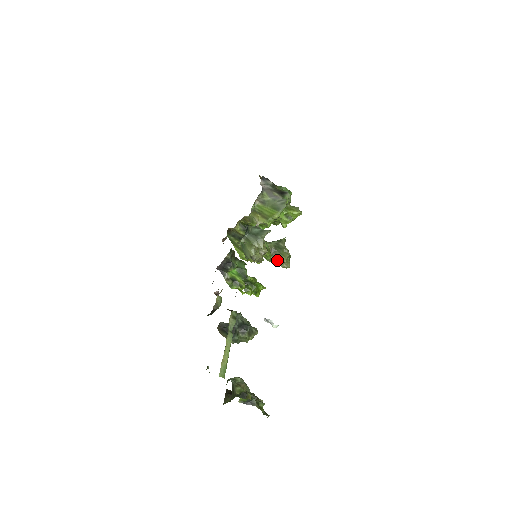
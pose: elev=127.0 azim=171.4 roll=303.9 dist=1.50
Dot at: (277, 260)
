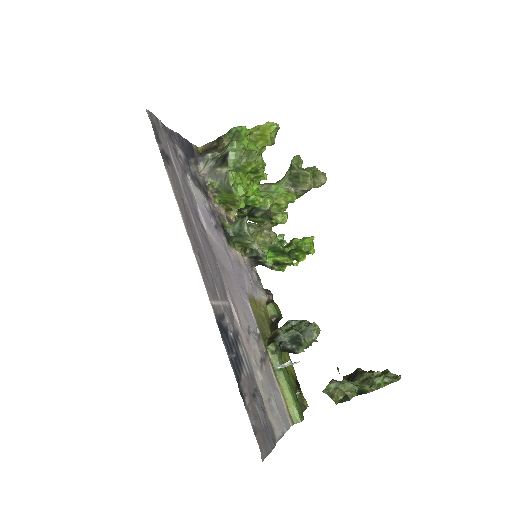
Dot at: (305, 191)
